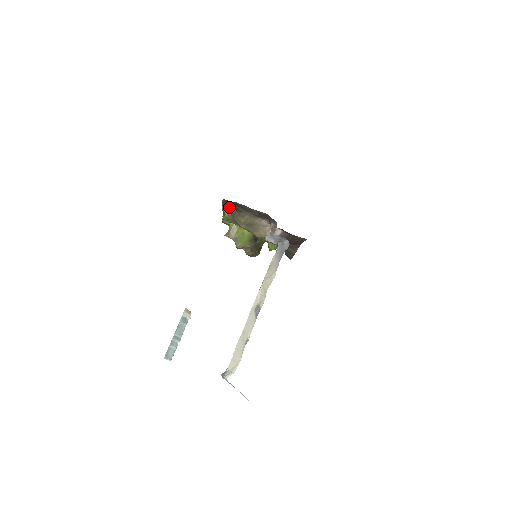
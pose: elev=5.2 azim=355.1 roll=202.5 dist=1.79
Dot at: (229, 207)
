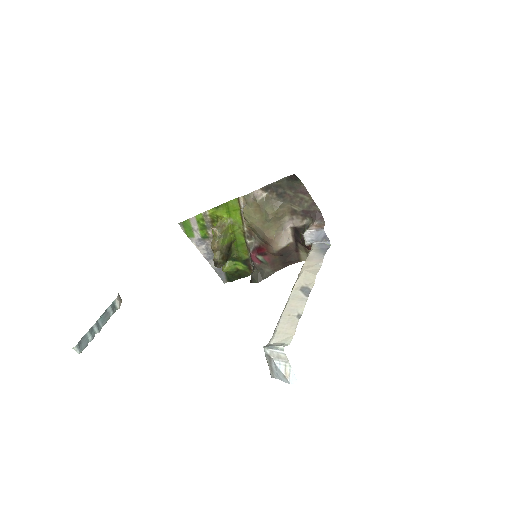
Dot at: (270, 192)
